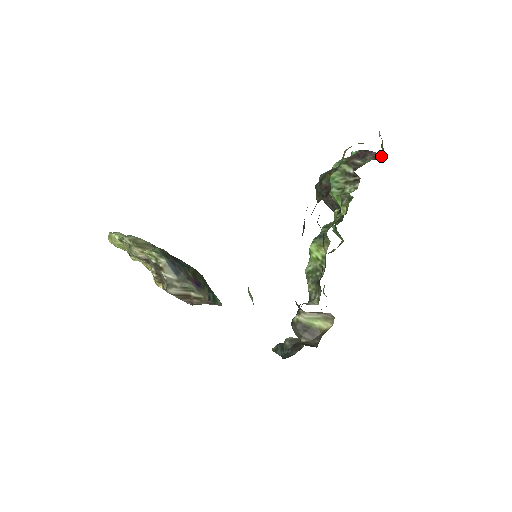
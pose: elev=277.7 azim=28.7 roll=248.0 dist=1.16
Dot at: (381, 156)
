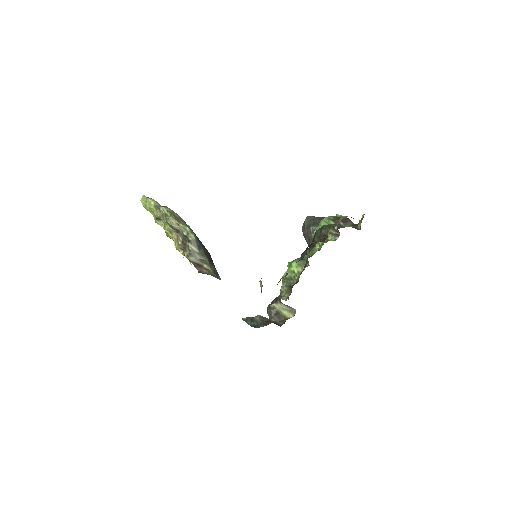
Dot at: (356, 227)
